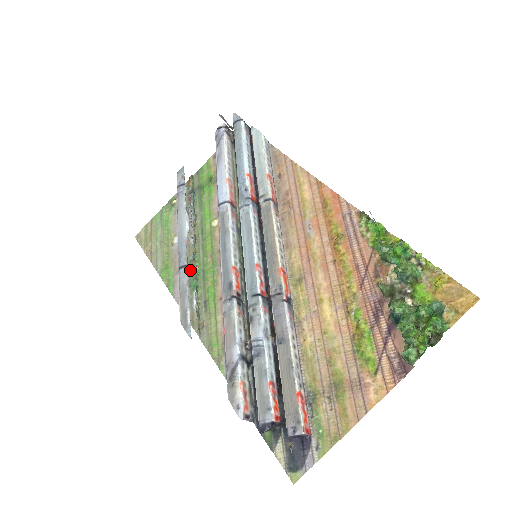
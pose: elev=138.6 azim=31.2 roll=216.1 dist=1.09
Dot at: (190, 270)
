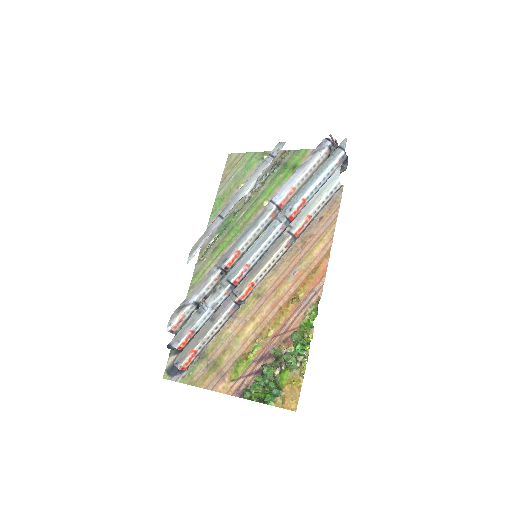
Dot at: (228, 218)
